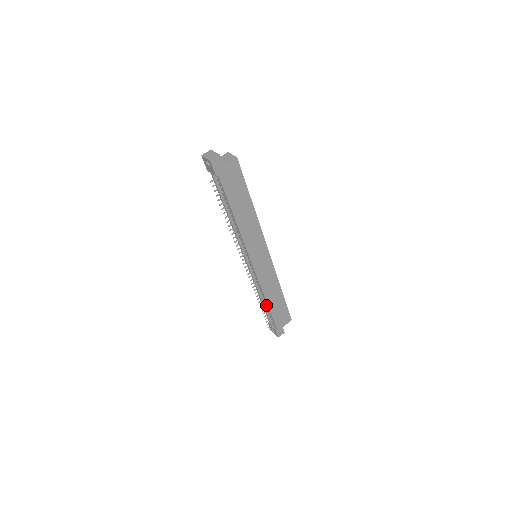
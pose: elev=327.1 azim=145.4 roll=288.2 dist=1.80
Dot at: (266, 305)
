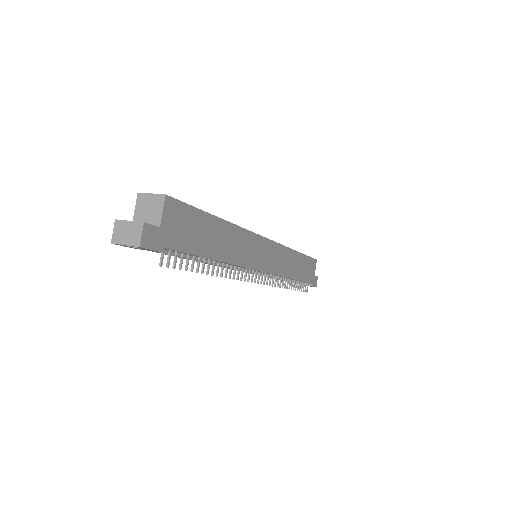
Dot at: (292, 280)
